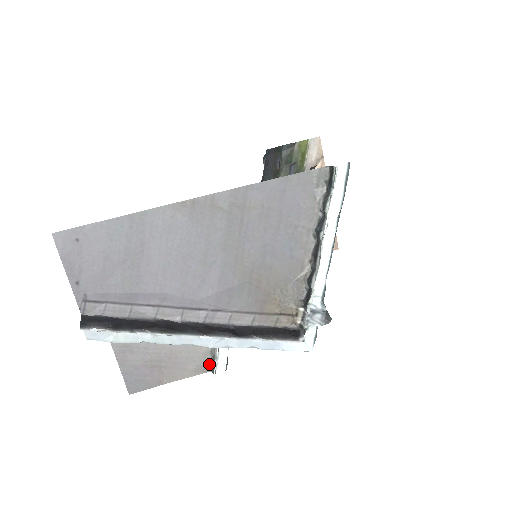
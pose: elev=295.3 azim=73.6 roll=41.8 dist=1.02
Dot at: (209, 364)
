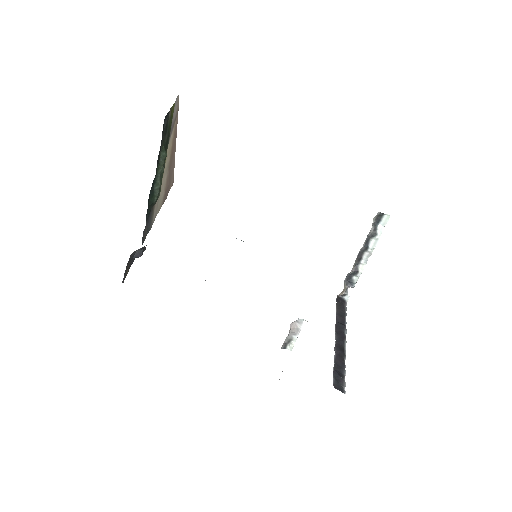
Dot at: (282, 346)
